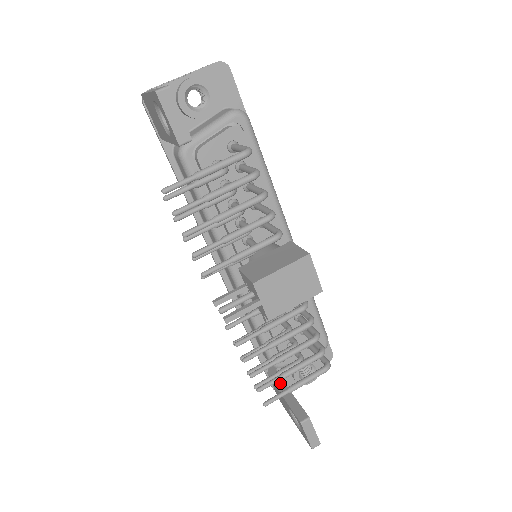
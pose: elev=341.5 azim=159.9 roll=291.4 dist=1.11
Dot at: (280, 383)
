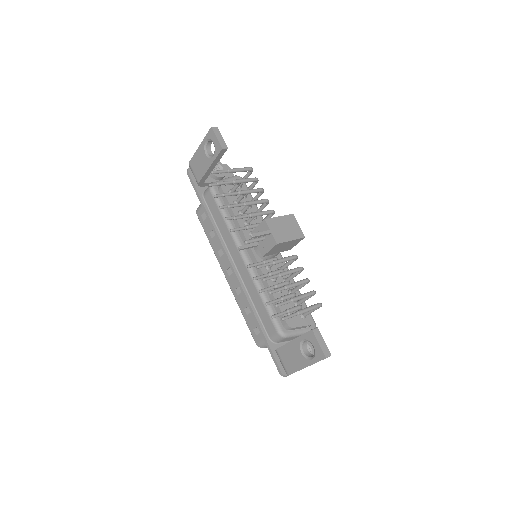
Dot at: occluded
